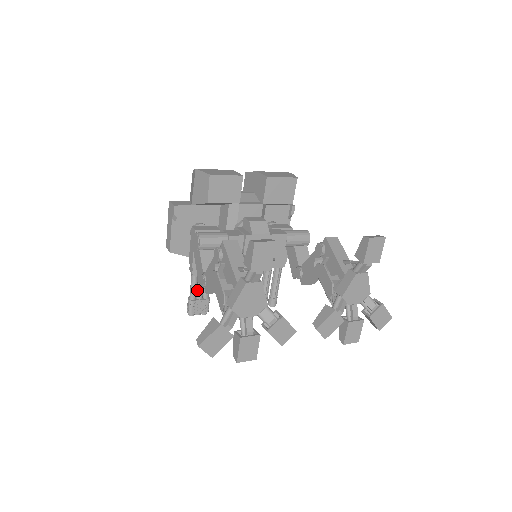
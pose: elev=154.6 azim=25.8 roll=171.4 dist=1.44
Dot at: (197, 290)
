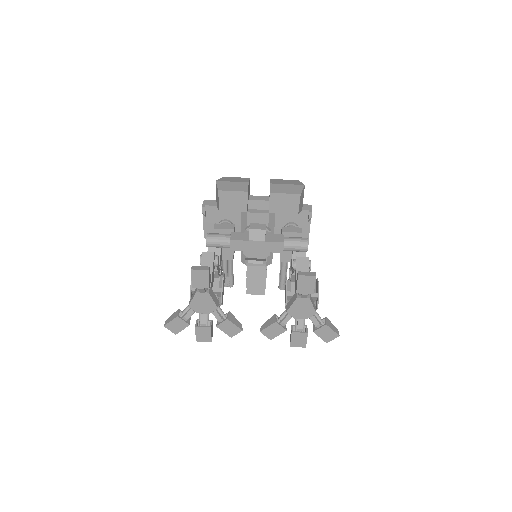
Dot at: (222, 269)
